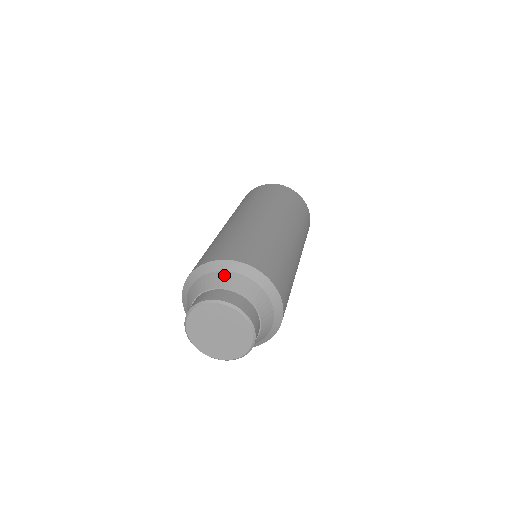
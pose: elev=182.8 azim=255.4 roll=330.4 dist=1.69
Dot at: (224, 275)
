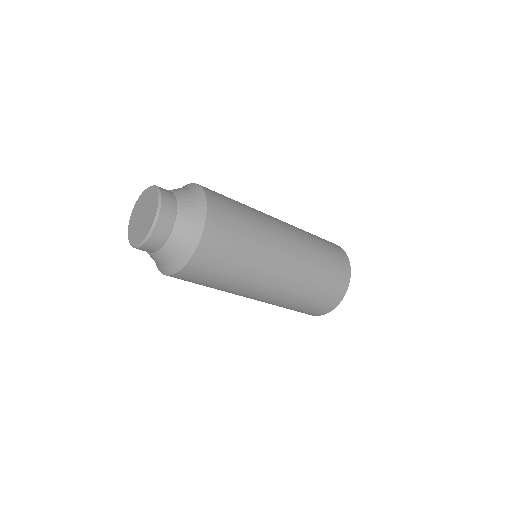
Dot at: occluded
